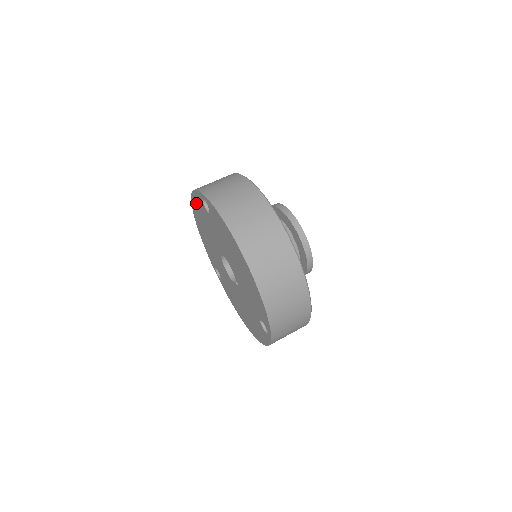
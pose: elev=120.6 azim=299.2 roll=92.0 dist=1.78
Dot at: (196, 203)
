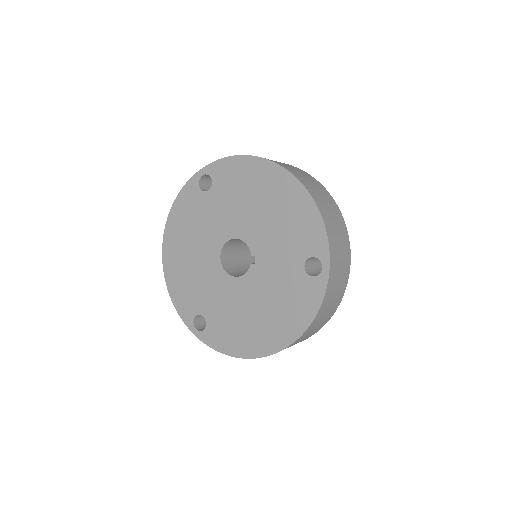
Dot at: (179, 213)
